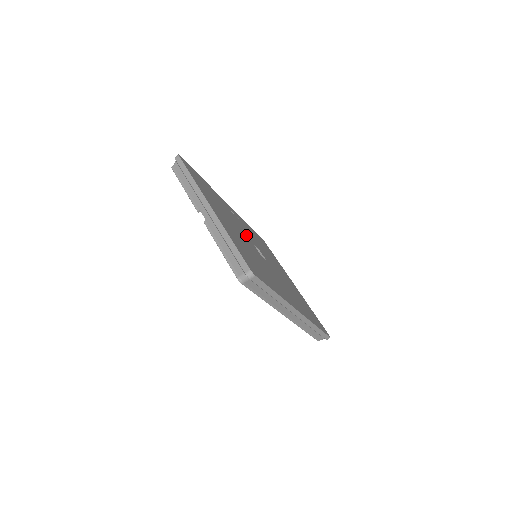
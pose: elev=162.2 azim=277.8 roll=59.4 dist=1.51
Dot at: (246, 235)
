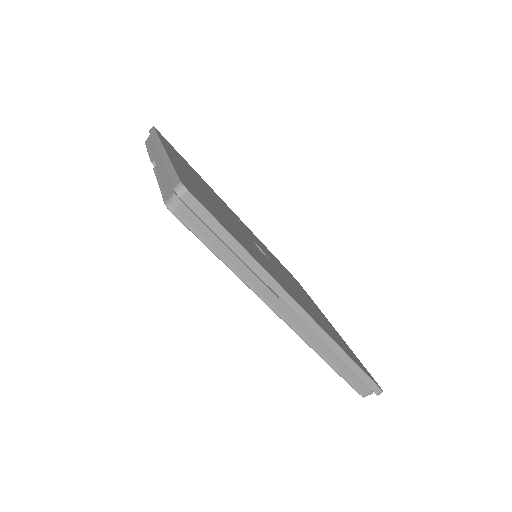
Dot at: (242, 228)
